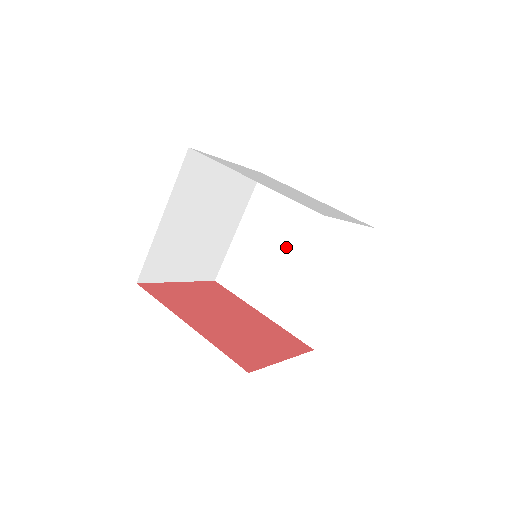
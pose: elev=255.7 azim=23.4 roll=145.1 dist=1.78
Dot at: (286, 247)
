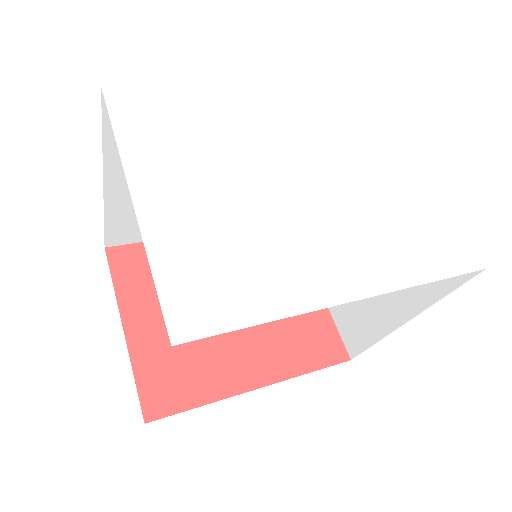
Dot at: occluded
